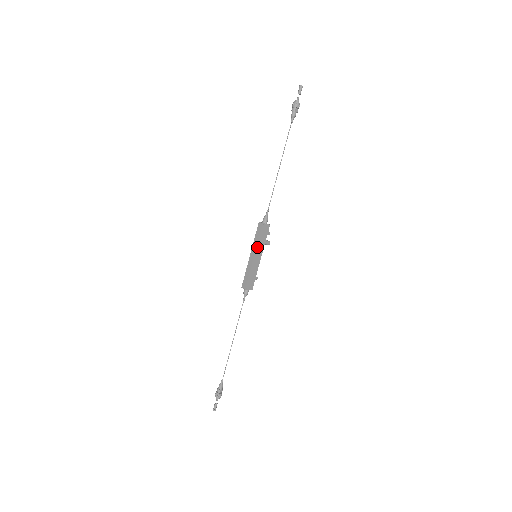
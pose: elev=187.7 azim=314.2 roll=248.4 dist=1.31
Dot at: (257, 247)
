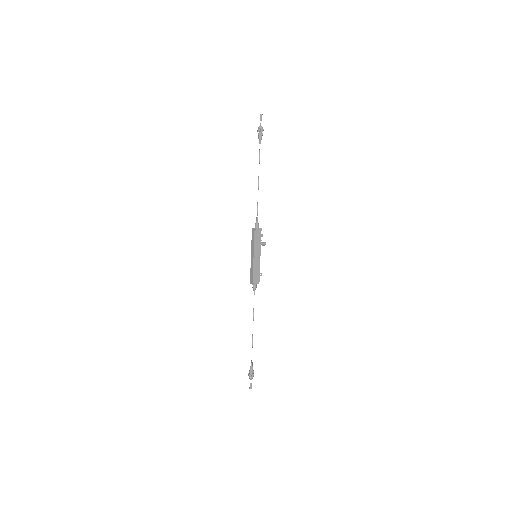
Dot at: (254, 248)
